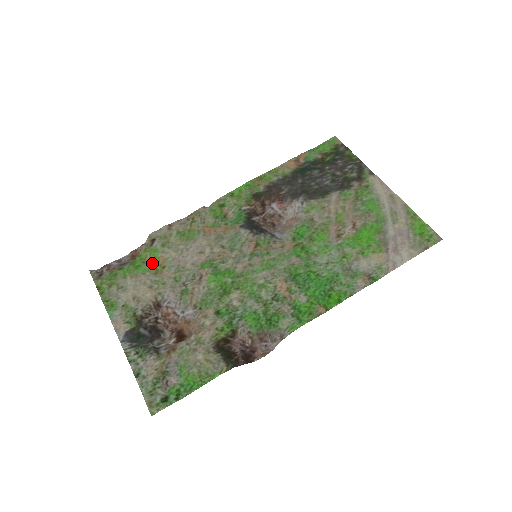
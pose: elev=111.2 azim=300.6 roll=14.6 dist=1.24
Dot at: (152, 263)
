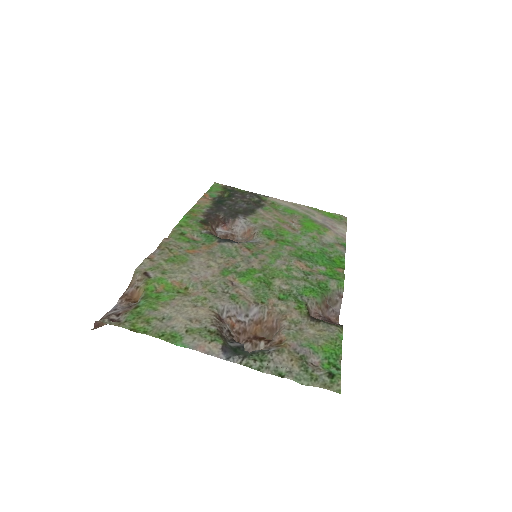
Dot at: (170, 289)
